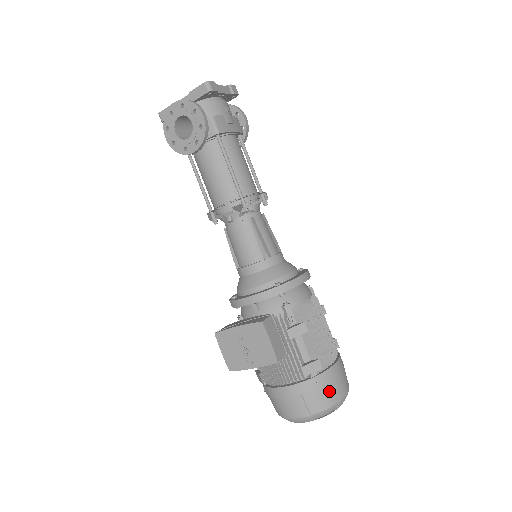
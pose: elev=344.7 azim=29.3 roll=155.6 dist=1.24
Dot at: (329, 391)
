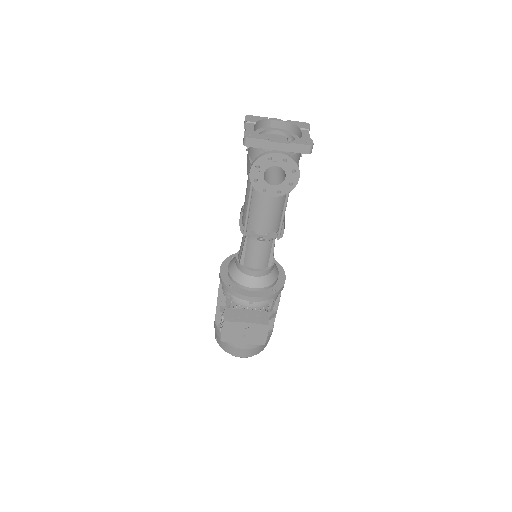
Dot at: occluded
